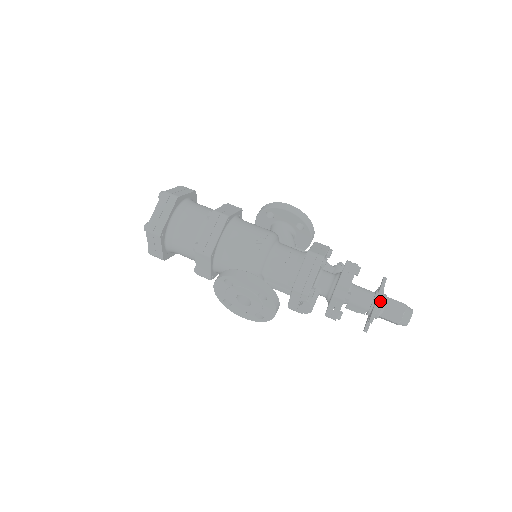
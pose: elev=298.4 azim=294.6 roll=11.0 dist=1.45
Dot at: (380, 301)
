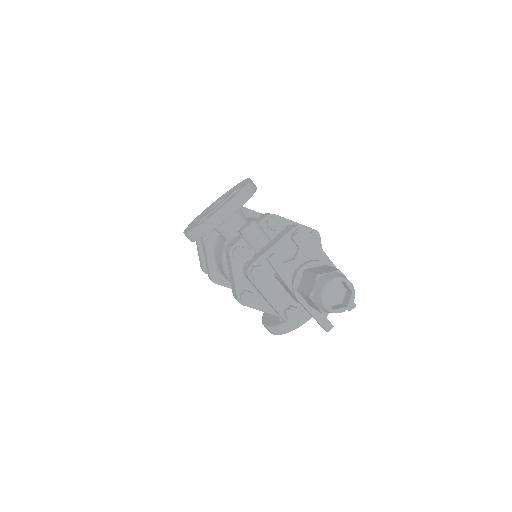
Dot at: (326, 263)
